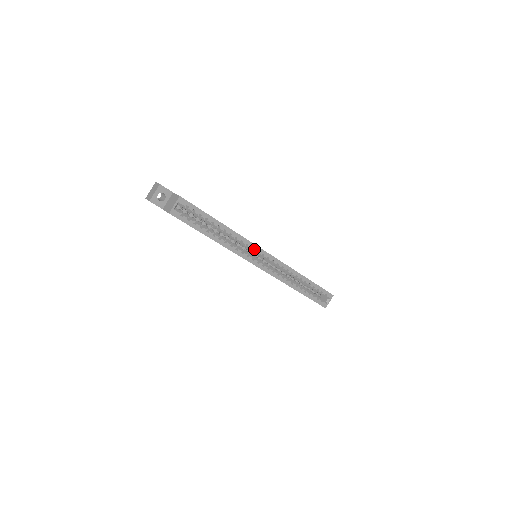
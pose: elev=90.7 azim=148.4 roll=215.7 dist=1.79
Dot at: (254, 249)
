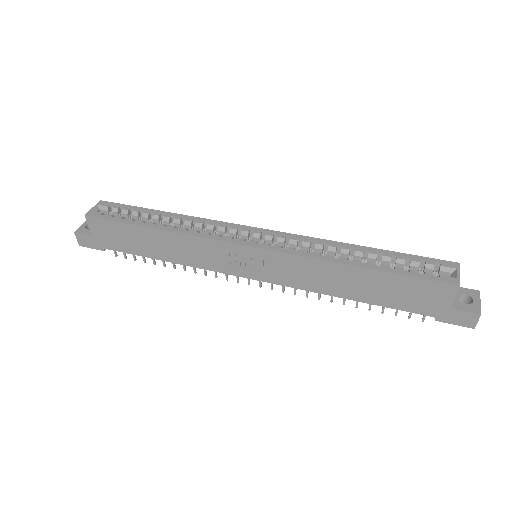
Dot at: (231, 228)
